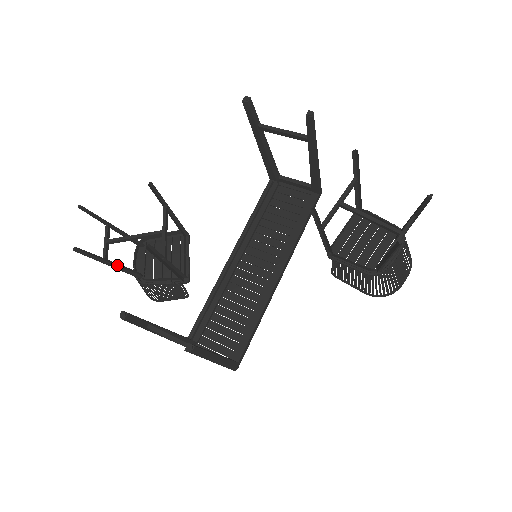
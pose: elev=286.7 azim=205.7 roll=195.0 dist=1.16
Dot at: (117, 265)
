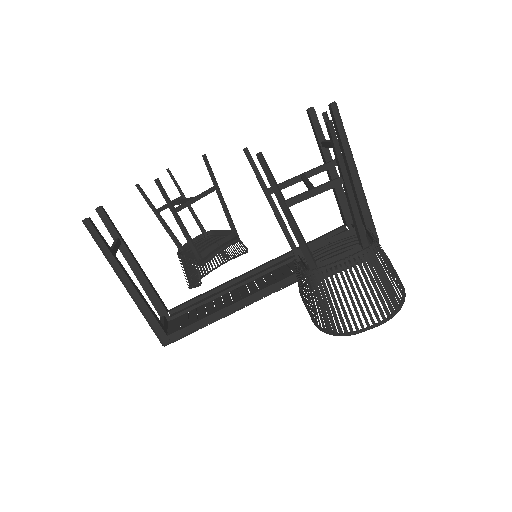
Dot at: (164, 222)
